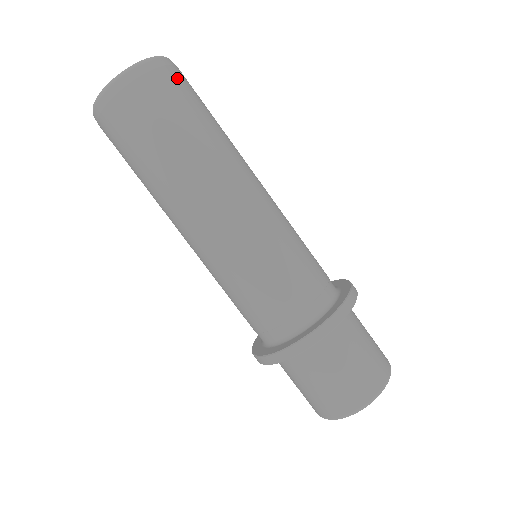
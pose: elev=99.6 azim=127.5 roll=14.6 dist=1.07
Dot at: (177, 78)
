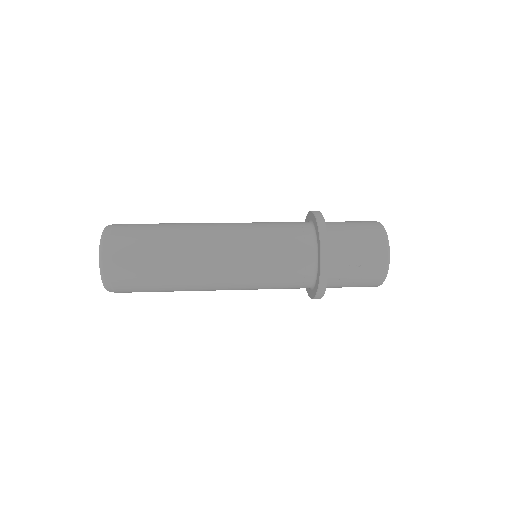
Dot at: occluded
